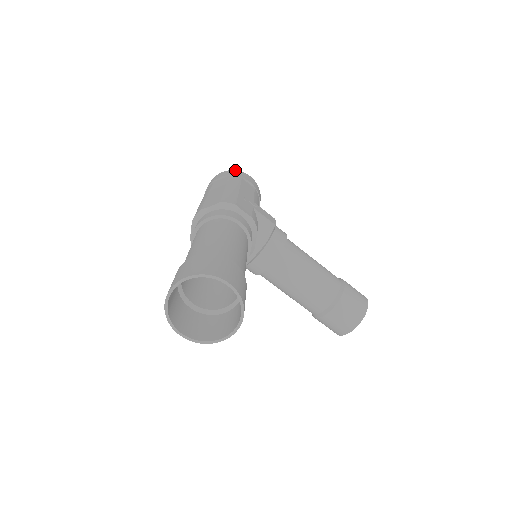
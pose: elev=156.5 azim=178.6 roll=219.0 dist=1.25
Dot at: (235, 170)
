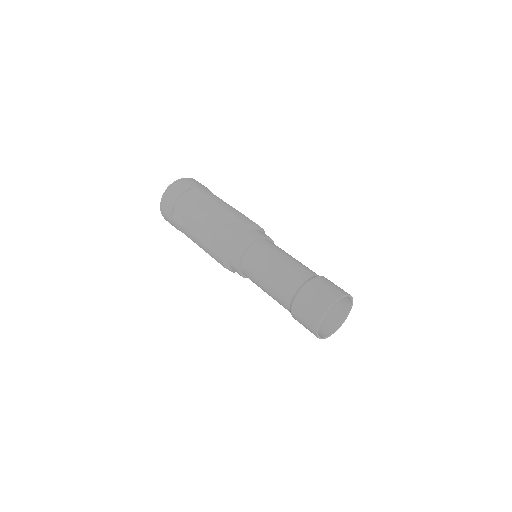
Dot at: (186, 178)
